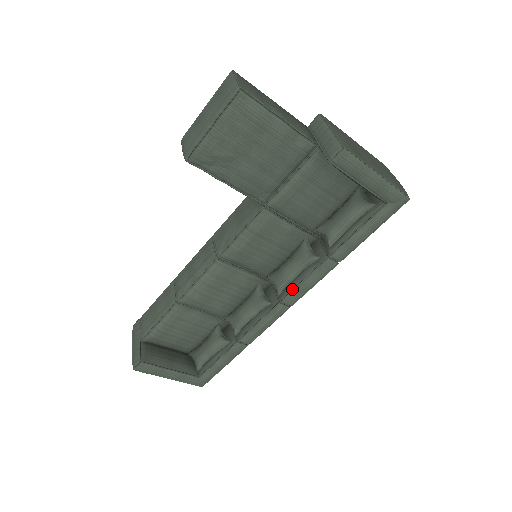
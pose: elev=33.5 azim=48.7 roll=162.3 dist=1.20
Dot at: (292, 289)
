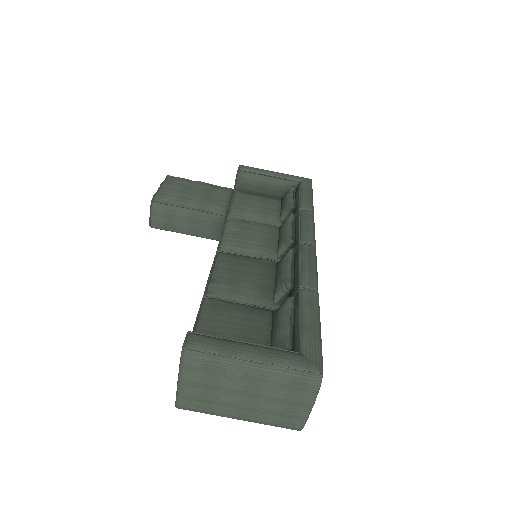
Dot at: (298, 233)
